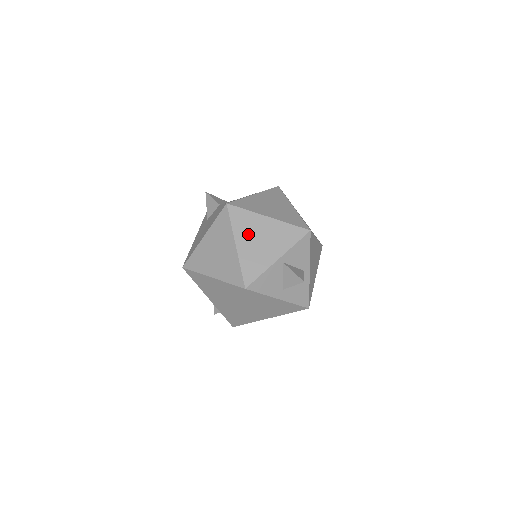
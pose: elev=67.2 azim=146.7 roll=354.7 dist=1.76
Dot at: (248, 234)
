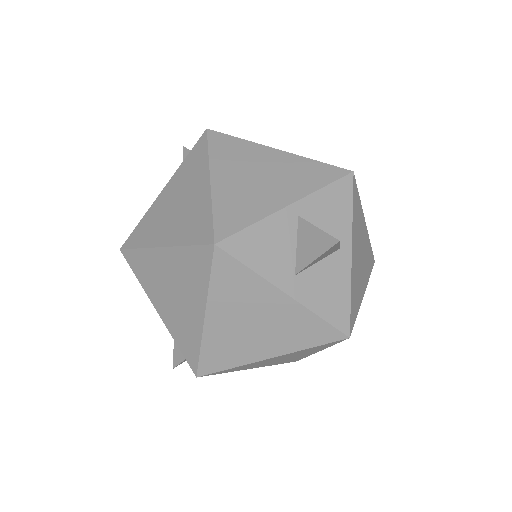
Dot at: (236, 167)
